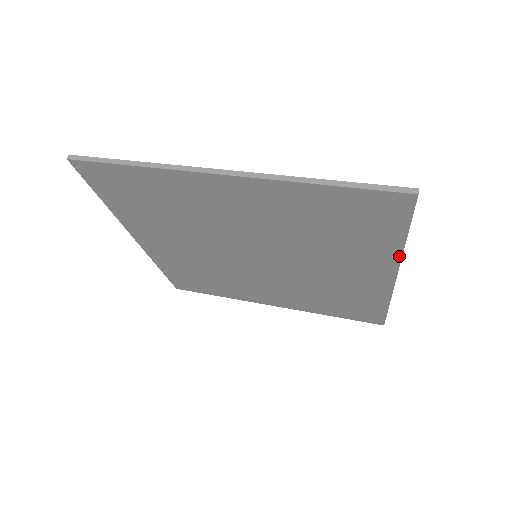
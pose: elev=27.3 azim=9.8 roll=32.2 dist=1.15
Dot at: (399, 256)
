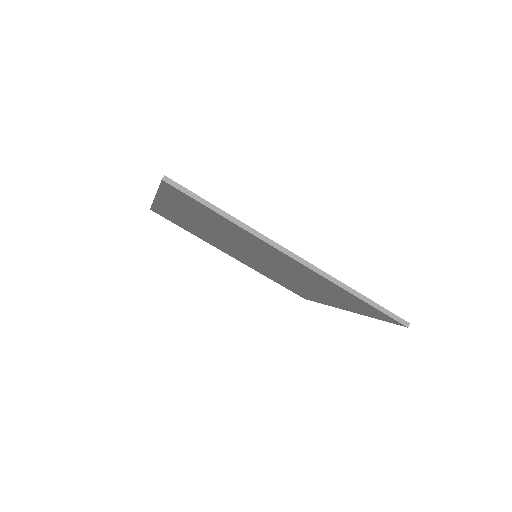
Dot at: (361, 314)
